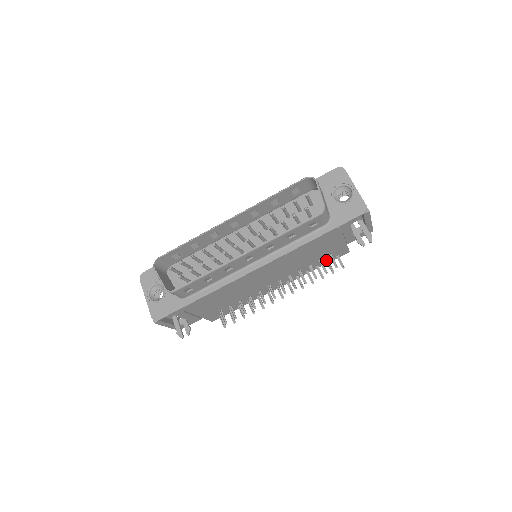
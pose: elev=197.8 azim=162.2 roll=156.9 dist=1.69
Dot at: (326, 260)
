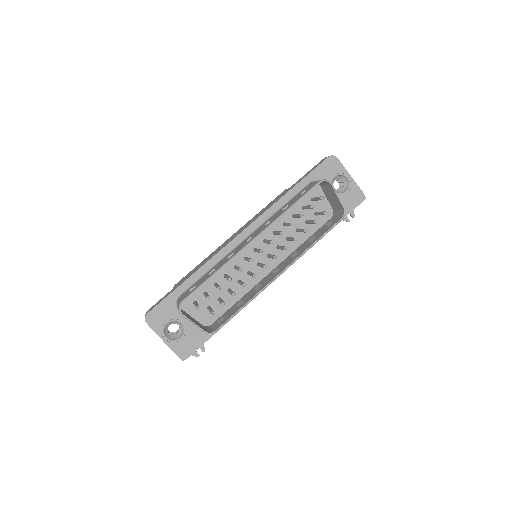
Dot at: occluded
